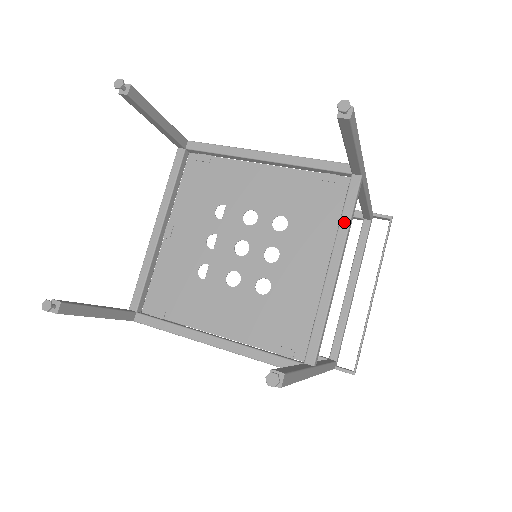
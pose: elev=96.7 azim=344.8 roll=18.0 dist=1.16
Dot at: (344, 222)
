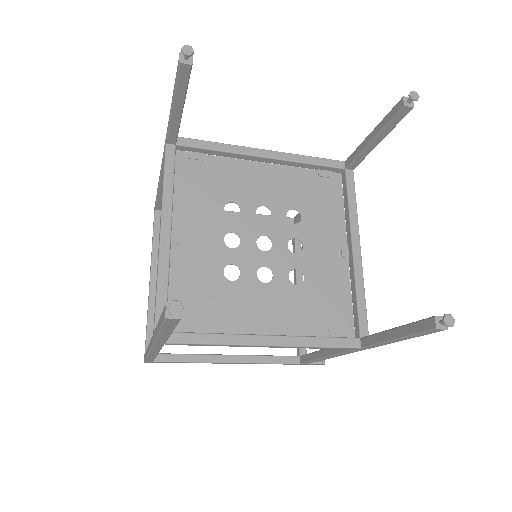
Dot at: (353, 209)
